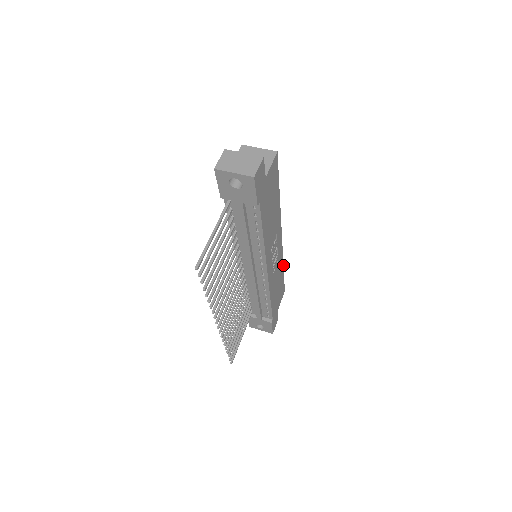
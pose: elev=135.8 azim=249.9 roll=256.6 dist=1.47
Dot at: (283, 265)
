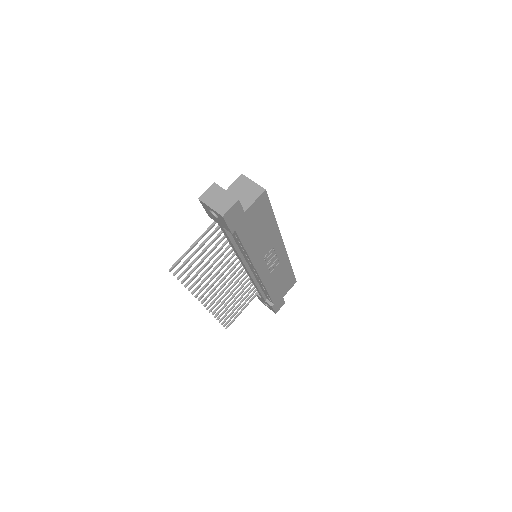
Dot at: occluded
